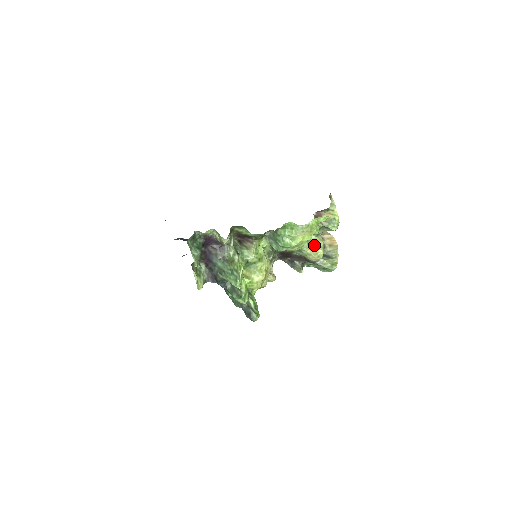
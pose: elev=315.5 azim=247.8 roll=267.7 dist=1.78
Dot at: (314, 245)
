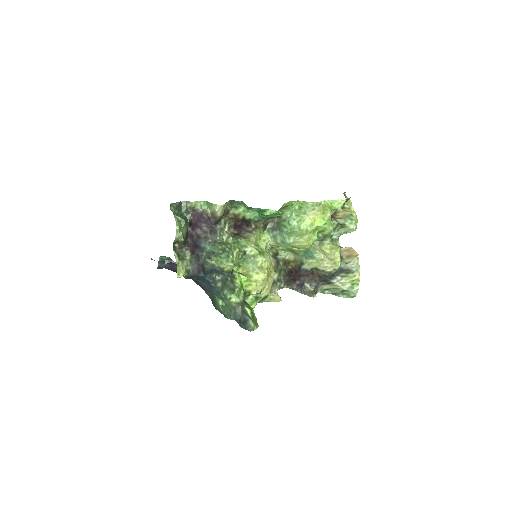
Dot at: (328, 251)
